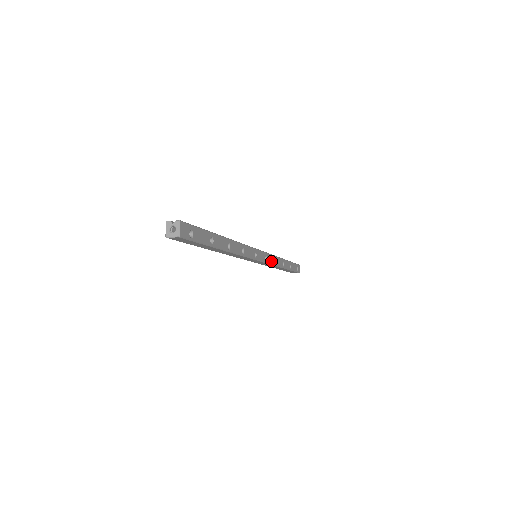
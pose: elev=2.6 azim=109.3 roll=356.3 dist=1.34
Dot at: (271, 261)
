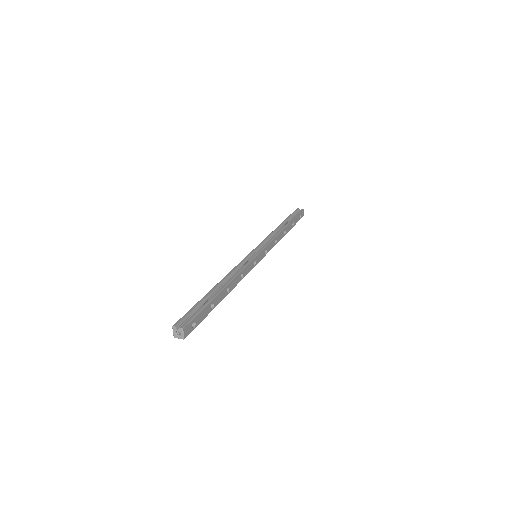
Dot at: (271, 247)
